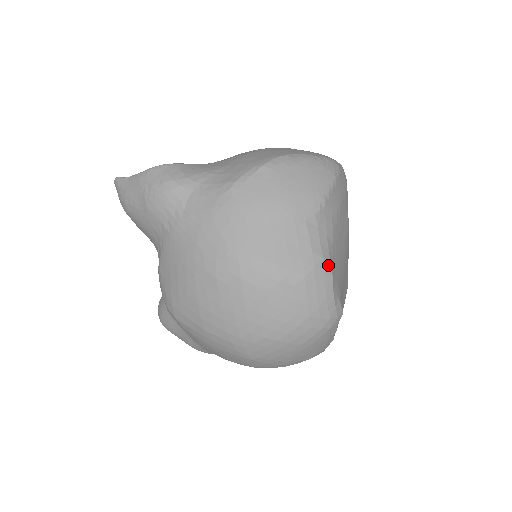
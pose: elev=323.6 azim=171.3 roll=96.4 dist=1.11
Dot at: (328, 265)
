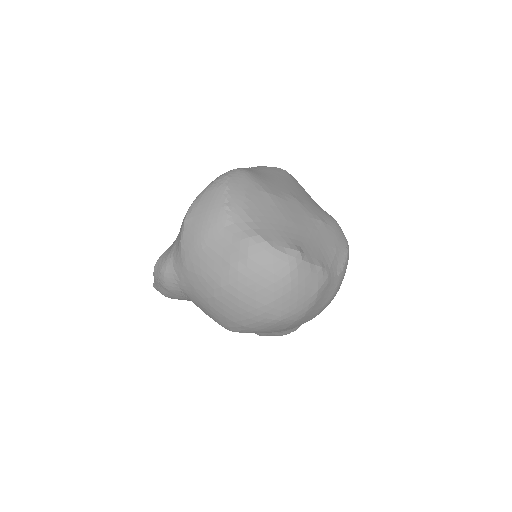
Dot at: (257, 238)
